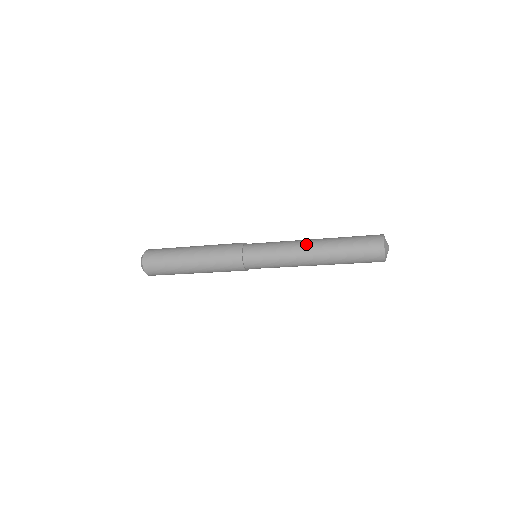
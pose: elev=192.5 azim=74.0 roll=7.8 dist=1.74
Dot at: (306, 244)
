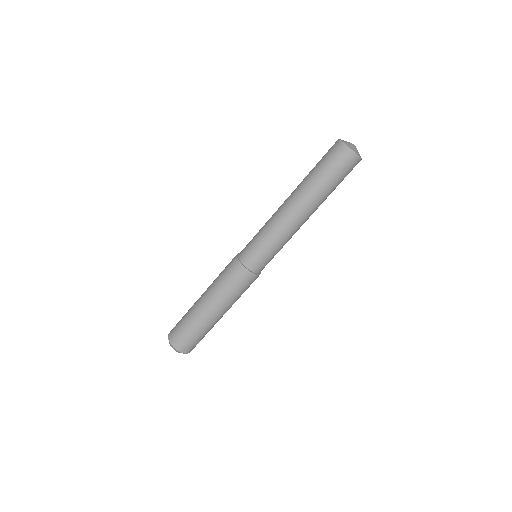
Dot at: occluded
